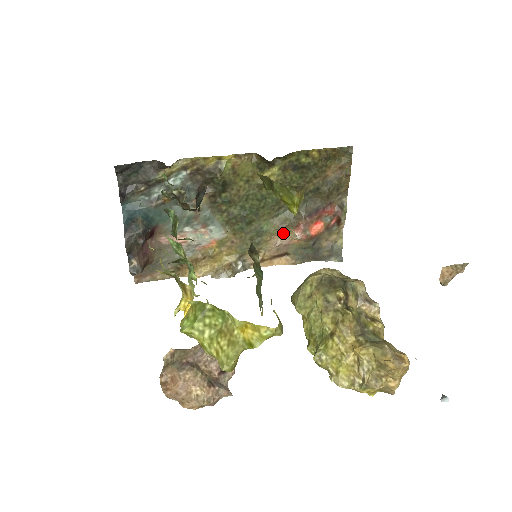
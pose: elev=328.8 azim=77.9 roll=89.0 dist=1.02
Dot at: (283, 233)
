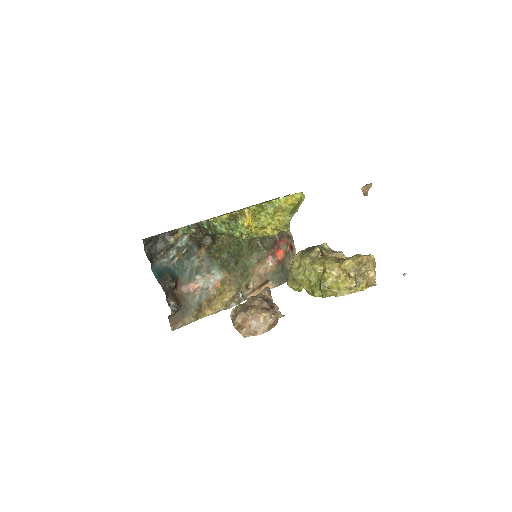
Dot at: (260, 265)
